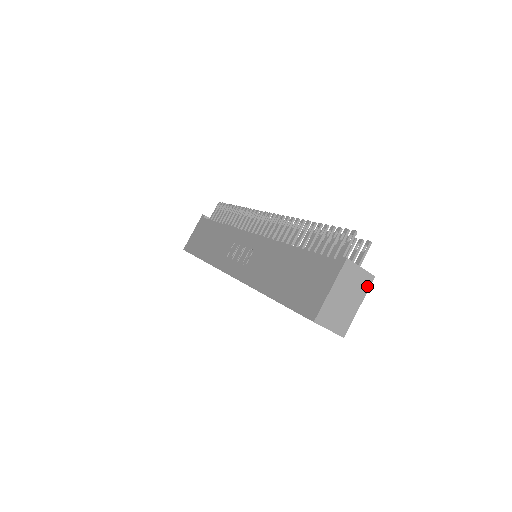
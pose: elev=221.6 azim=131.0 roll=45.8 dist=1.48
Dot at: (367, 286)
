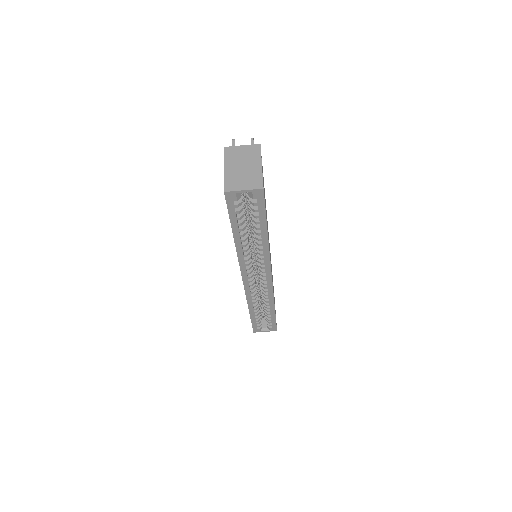
Dot at: (258, 152)
